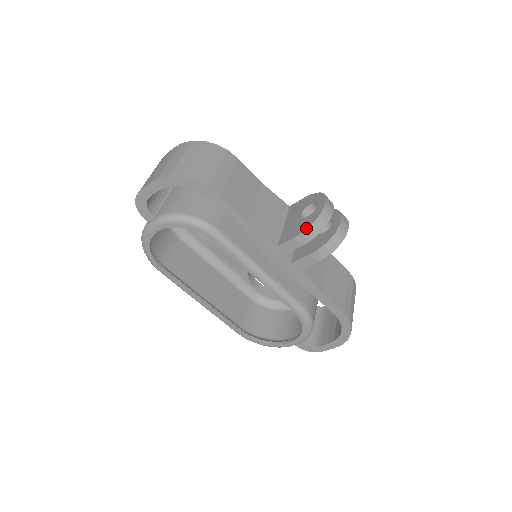
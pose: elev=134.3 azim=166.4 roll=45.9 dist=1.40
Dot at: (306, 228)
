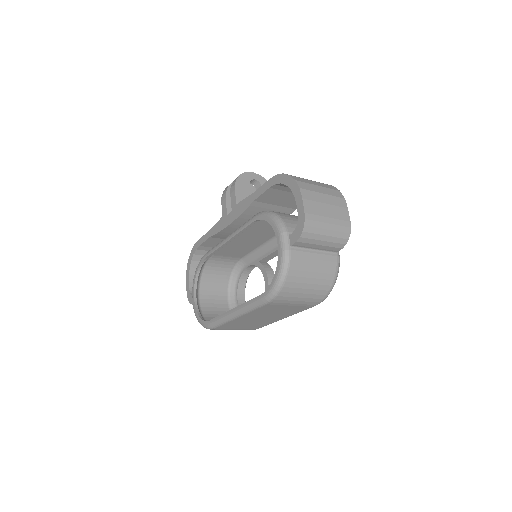
Dot at: (223, 193)
